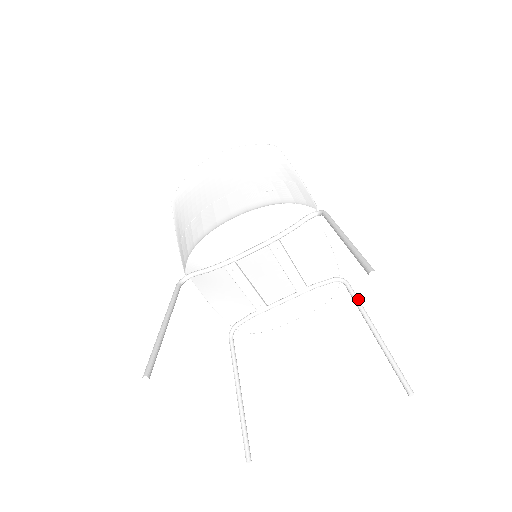
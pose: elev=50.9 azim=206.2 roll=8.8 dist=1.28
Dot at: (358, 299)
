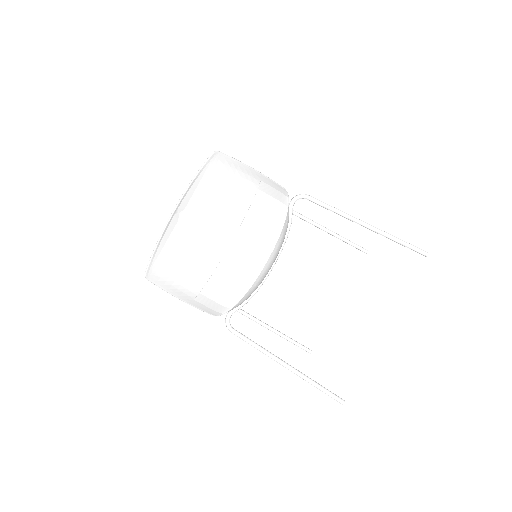
Dot at: (303, 216)
